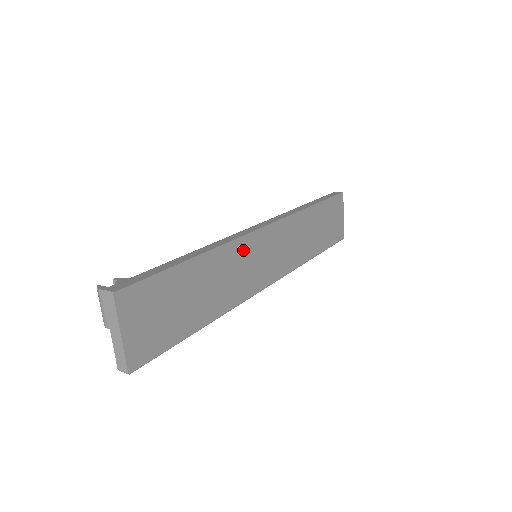
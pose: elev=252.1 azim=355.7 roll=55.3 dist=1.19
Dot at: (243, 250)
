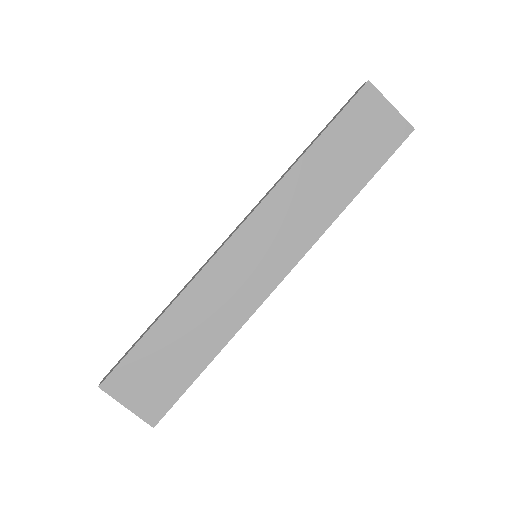
Dot at: (217, 274)
